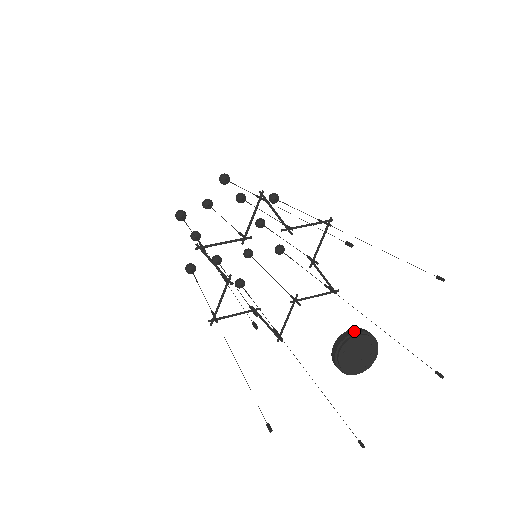
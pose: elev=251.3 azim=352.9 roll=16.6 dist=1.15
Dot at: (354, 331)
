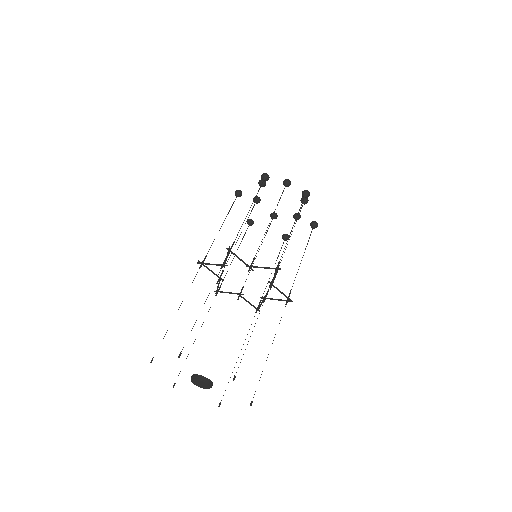
Dot at: (208, 381)
